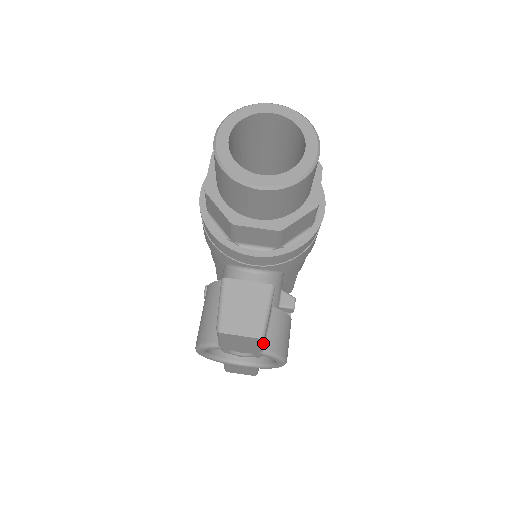
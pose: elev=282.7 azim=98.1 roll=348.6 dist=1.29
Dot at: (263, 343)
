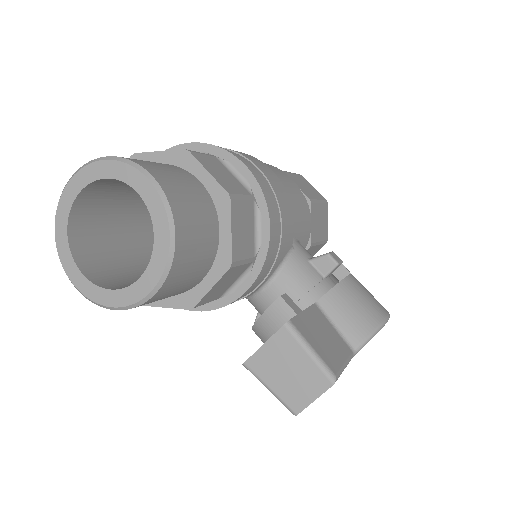
Dot at: (344, 365)
